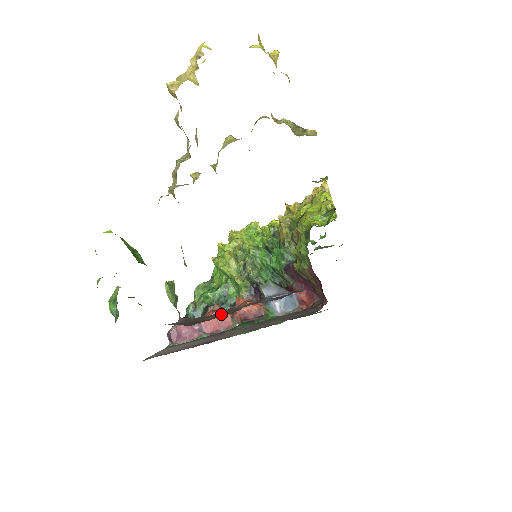
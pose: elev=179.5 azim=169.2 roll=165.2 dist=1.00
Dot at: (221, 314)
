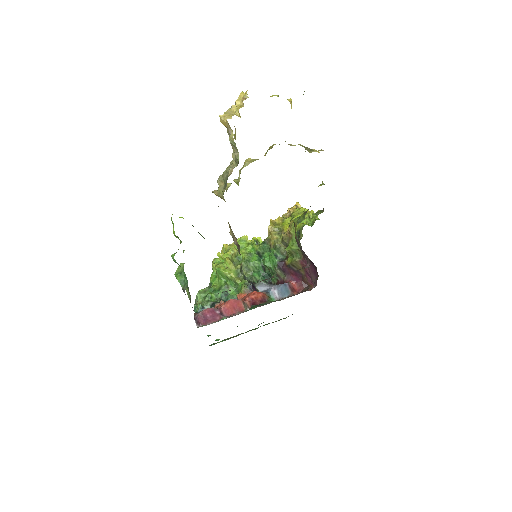
Dot at: occluded
